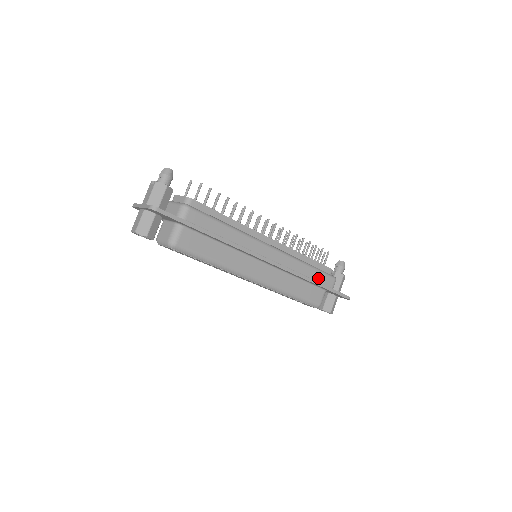
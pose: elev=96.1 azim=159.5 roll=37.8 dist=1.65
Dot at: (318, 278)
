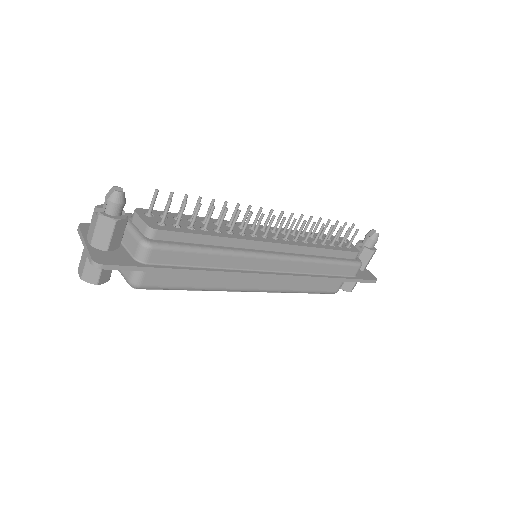
Dot at: (337, 271)
